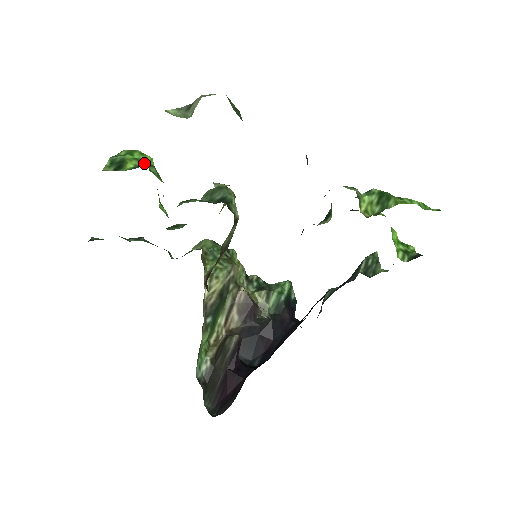
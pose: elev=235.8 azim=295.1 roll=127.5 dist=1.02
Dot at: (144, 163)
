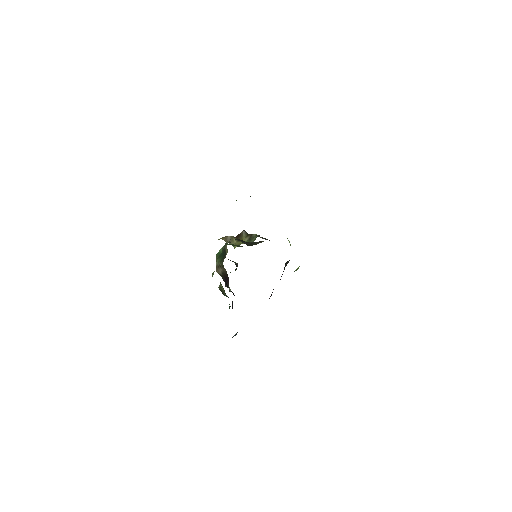
Dot at: occluded
